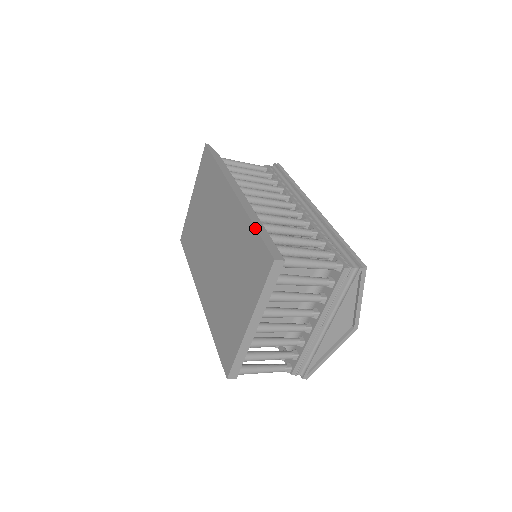
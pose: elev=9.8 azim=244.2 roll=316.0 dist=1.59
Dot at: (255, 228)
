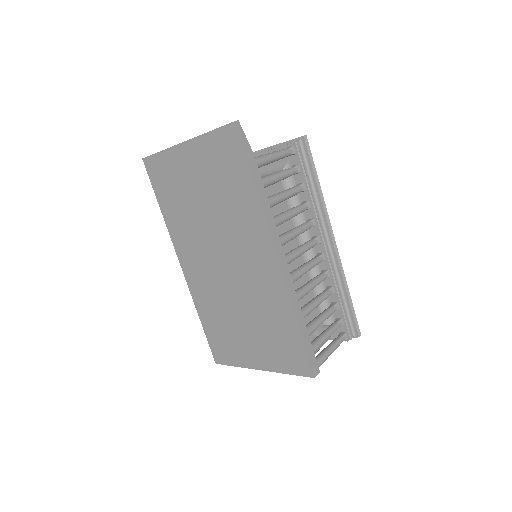
Dot at: (300, 332)
